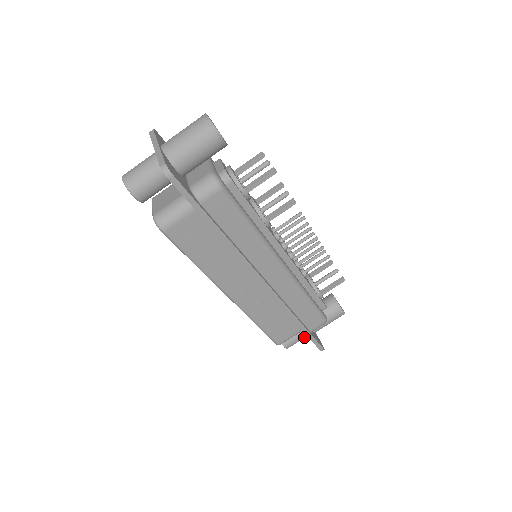
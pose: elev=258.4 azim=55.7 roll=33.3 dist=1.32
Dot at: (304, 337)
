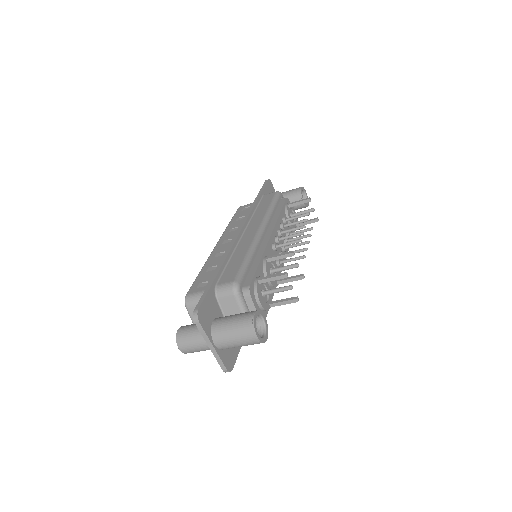
Dot at: occluded
